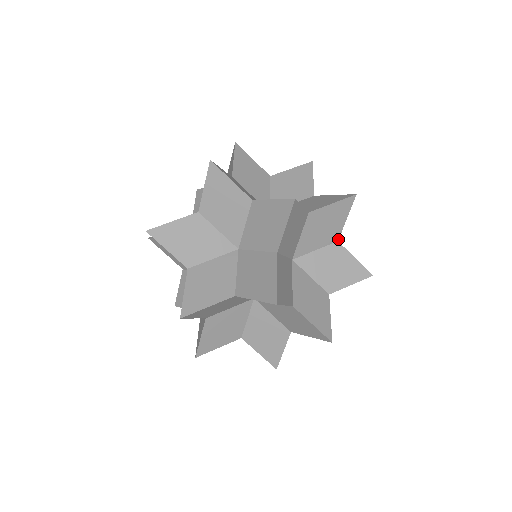
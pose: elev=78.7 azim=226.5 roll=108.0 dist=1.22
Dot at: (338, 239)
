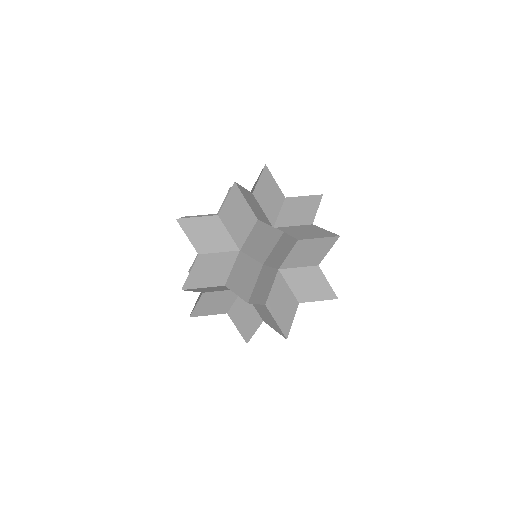
Dot at: occluded
